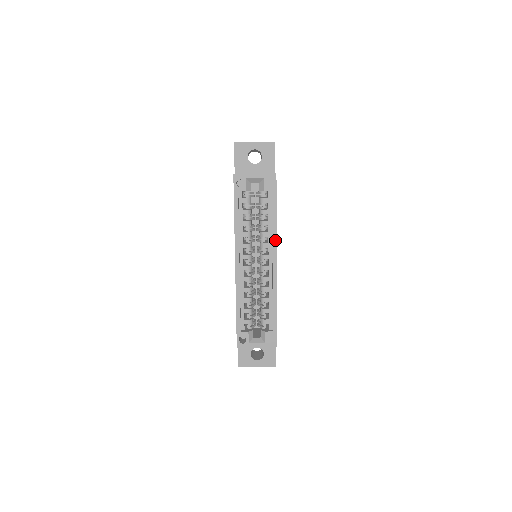
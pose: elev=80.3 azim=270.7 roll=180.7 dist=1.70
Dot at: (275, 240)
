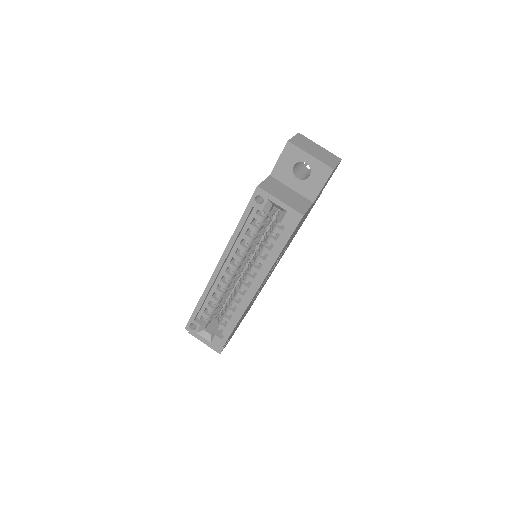
Dot at: (266, 274)
